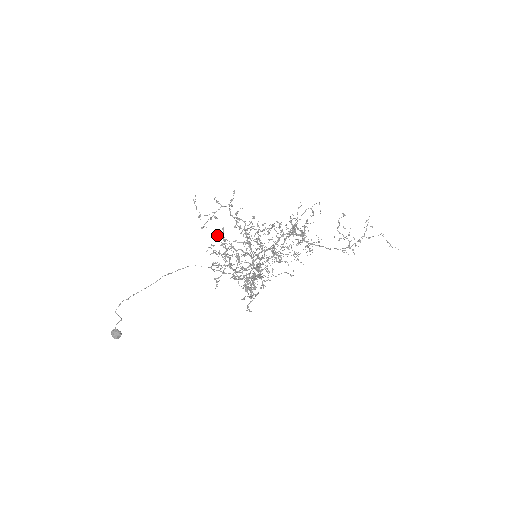
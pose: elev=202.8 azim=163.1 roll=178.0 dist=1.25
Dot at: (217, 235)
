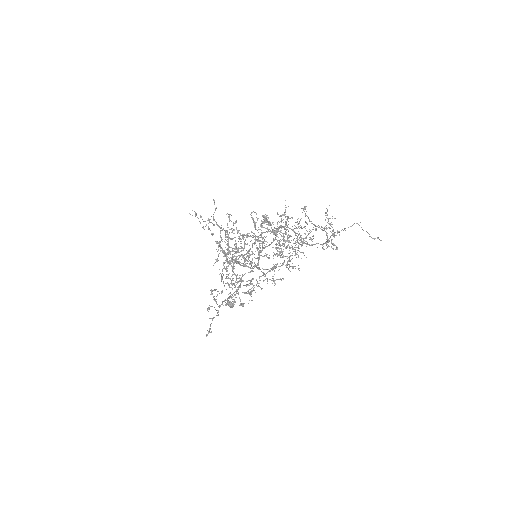
Dot at: occluded
